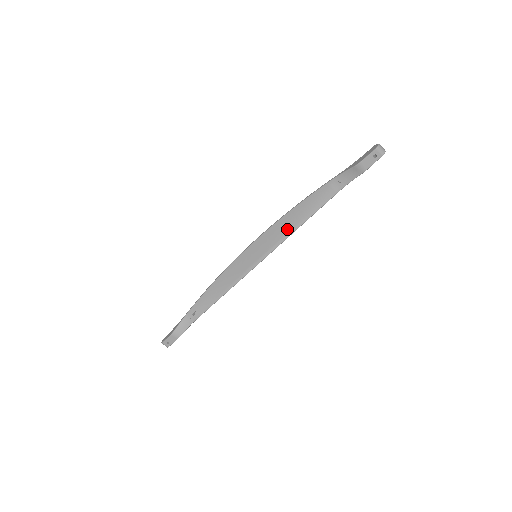
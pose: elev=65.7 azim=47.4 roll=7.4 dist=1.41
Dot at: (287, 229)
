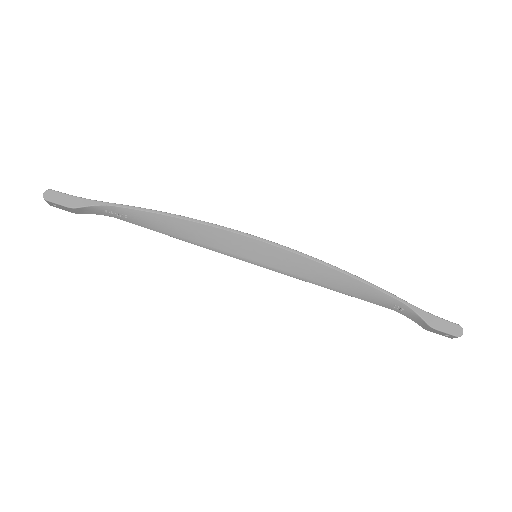
Dot at: (313, 277)
